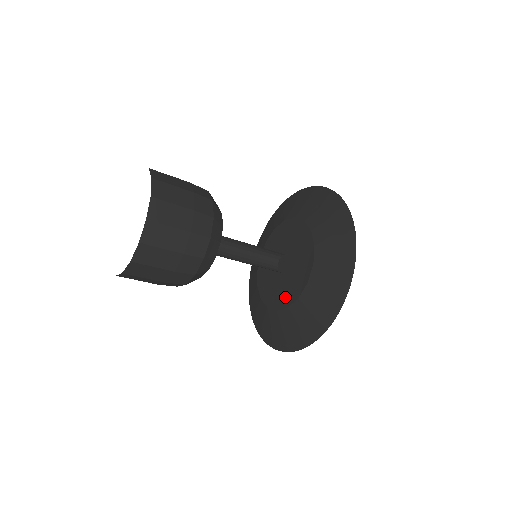
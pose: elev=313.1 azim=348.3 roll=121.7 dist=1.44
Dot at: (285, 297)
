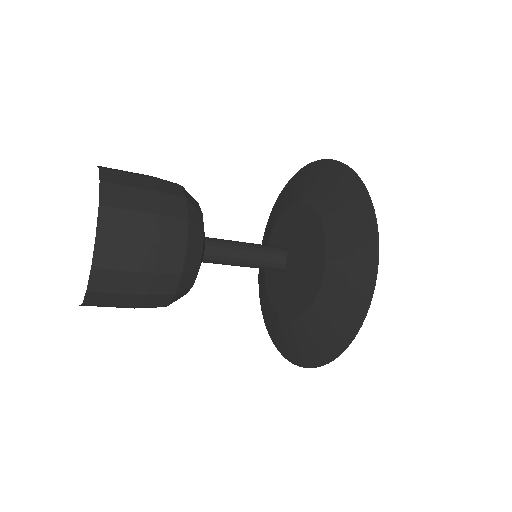
Dot at: (288, 304)
